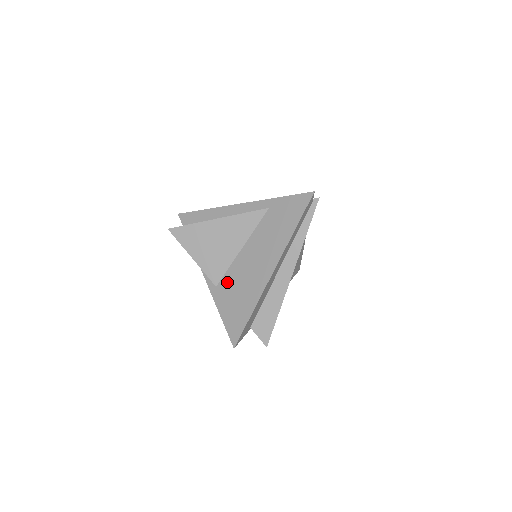
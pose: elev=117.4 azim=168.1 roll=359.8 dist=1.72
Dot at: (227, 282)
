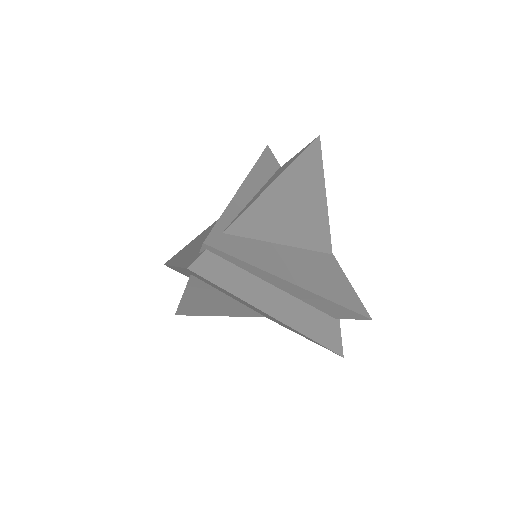
Dot at: occluded
